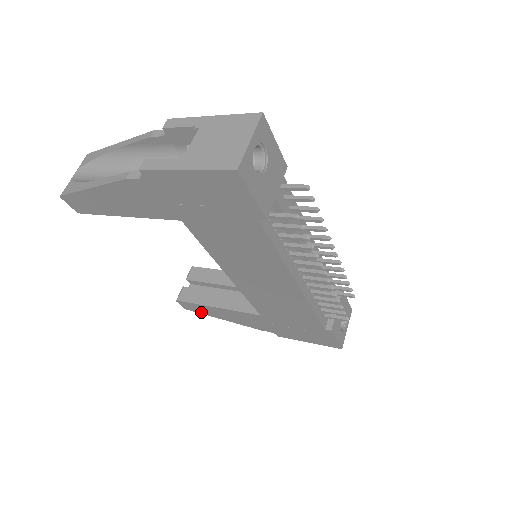
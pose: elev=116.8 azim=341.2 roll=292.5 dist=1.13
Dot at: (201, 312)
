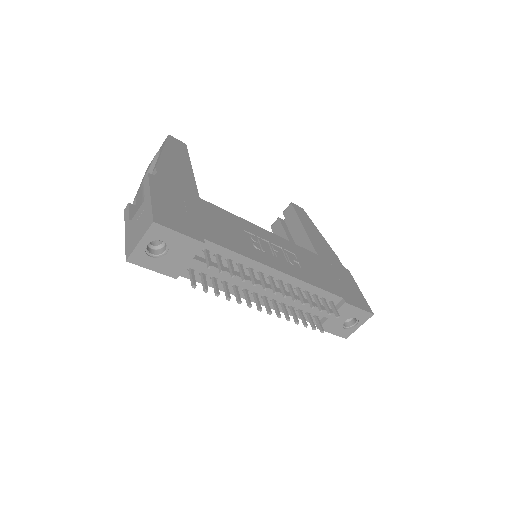
Dot at: occluded
